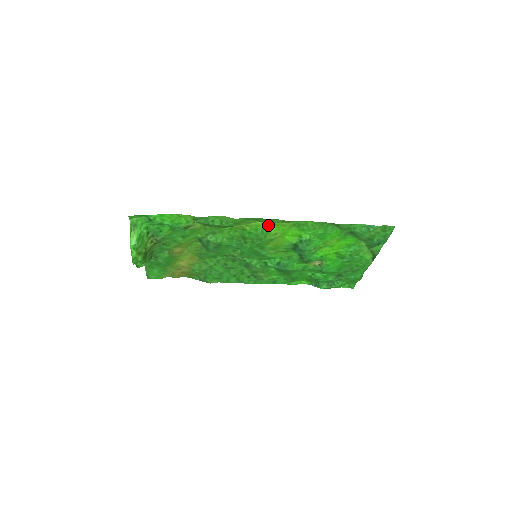
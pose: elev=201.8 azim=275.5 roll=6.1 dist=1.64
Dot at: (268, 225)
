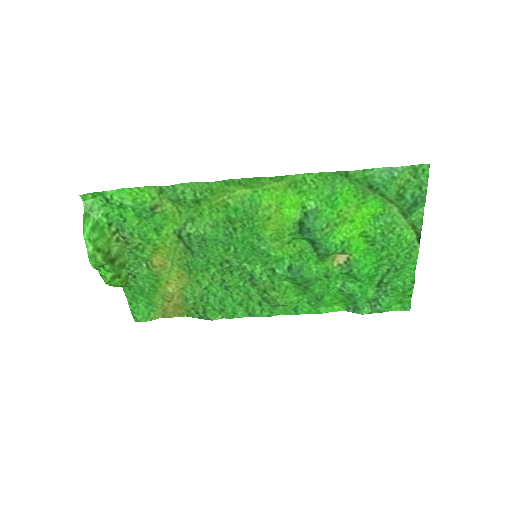
Dot at: (255, 192)
